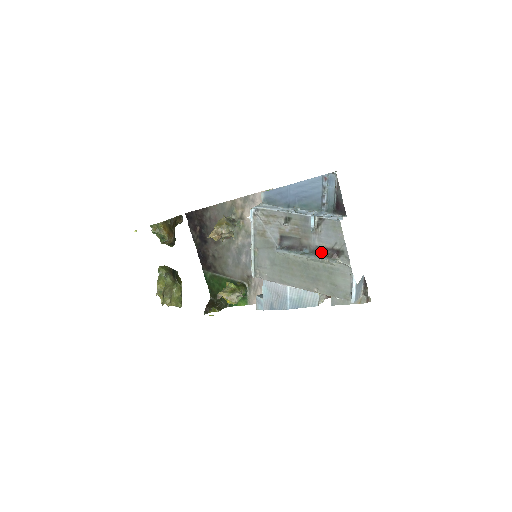
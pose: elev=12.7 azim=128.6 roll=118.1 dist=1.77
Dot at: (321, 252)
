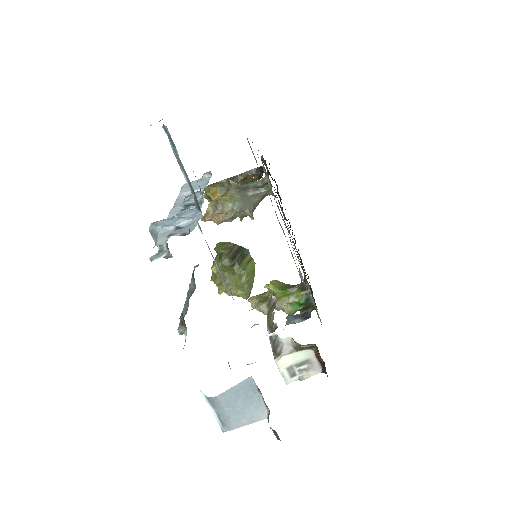
Dot at: occluded
